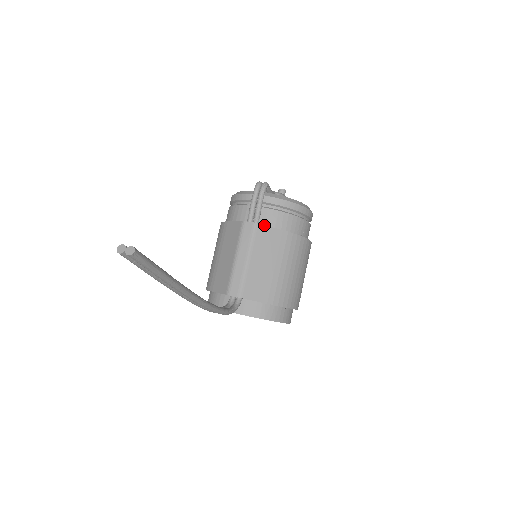
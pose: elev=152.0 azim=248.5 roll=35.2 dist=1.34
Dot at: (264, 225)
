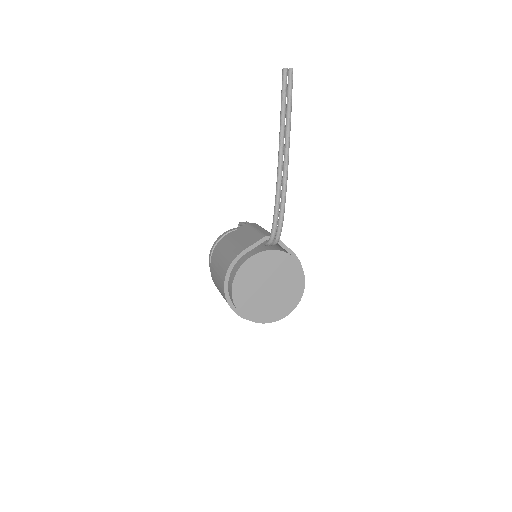
Dot at: occluded
